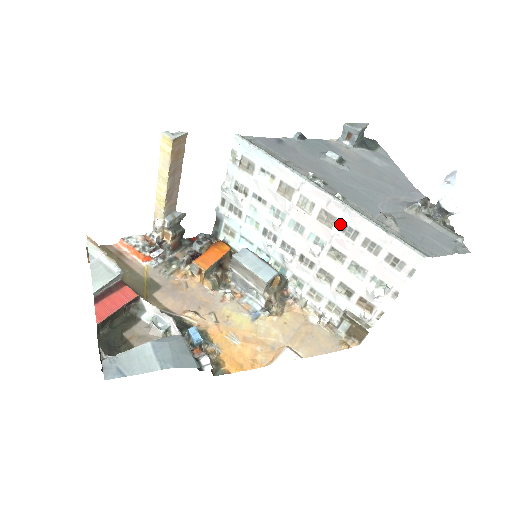
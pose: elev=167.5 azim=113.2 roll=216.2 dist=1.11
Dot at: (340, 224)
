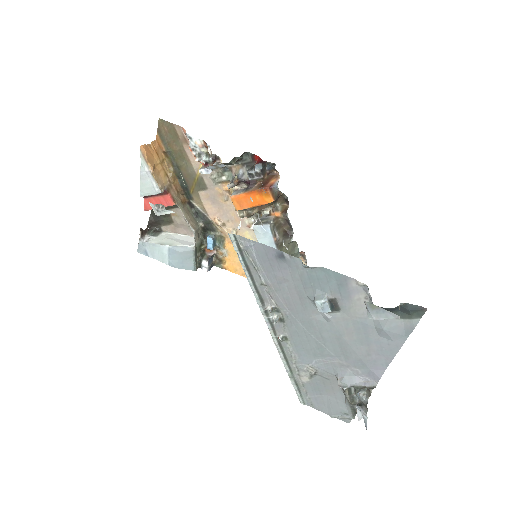
Dot at: occluded
